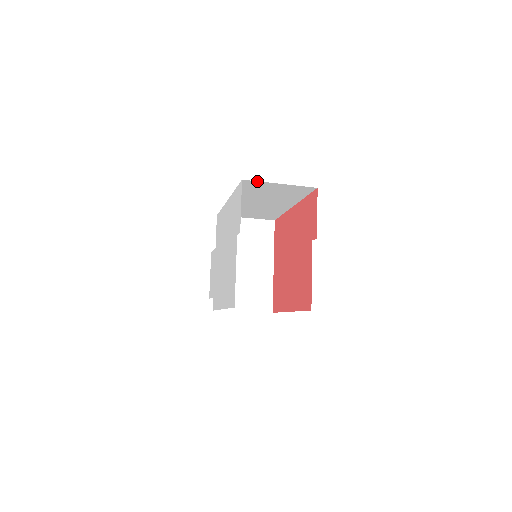
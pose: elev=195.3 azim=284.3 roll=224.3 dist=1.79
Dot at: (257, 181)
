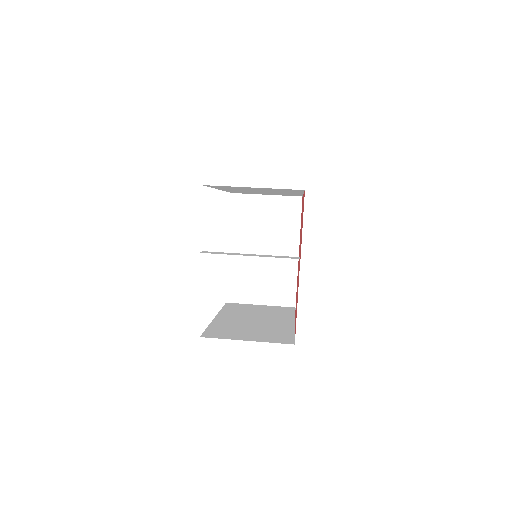
Dot at: occluded
